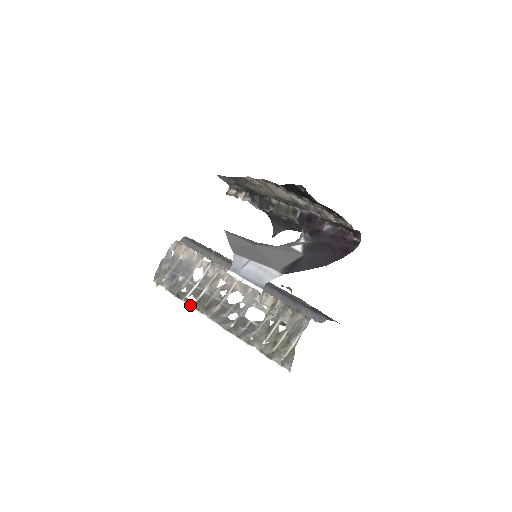
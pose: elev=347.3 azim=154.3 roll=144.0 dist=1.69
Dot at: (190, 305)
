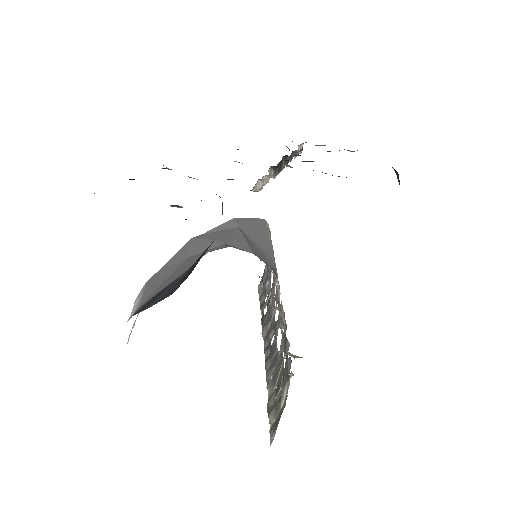
Dot at: (261, 320)
